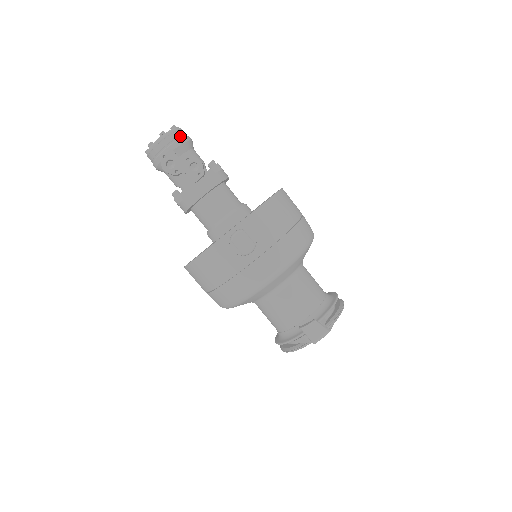
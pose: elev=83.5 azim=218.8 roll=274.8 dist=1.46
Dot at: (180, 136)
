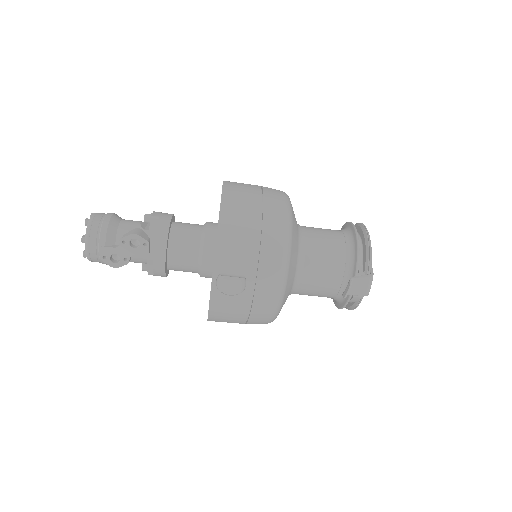
Dot at: (98, 226)
